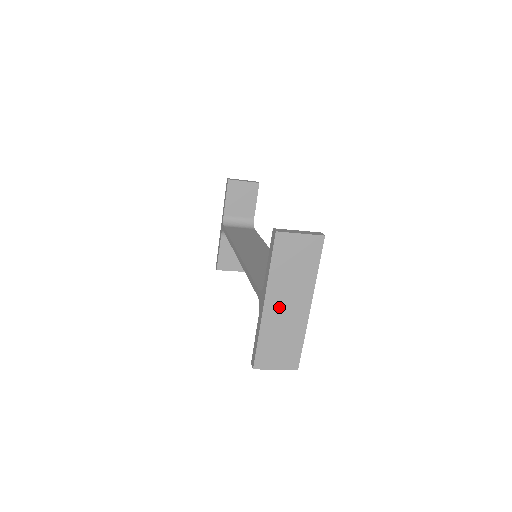
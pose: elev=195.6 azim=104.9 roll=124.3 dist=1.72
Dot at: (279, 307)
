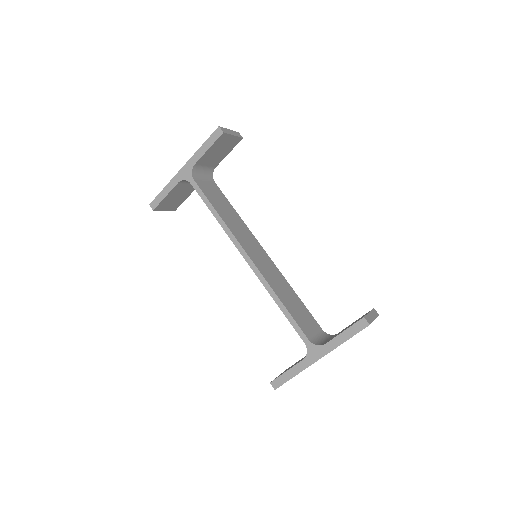
Dot at: occluded
